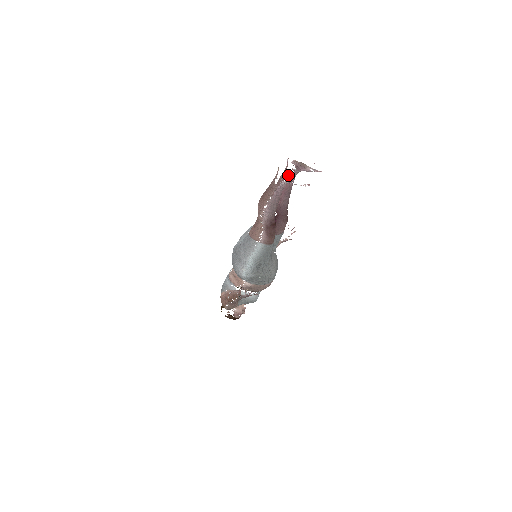
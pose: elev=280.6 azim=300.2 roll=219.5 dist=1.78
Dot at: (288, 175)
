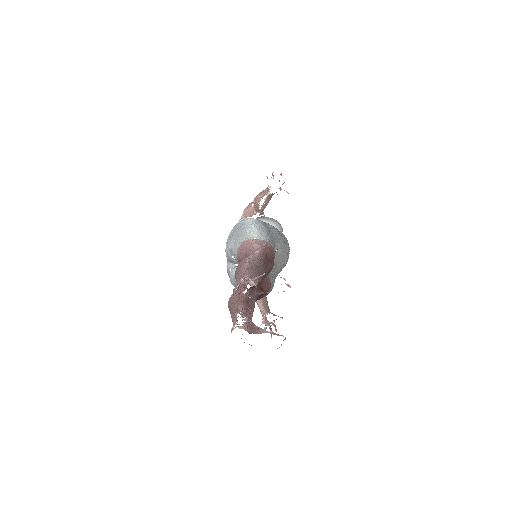
Dot at: occluded
